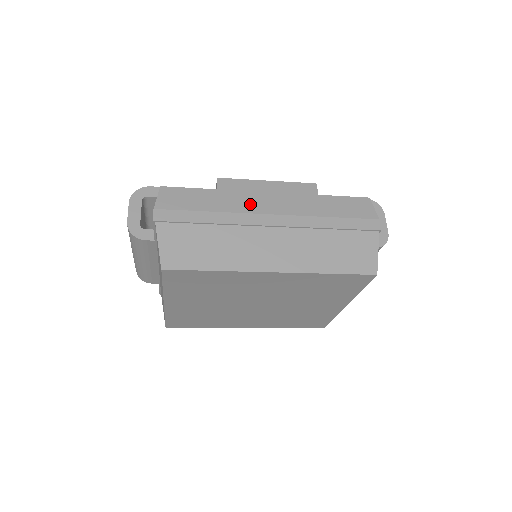
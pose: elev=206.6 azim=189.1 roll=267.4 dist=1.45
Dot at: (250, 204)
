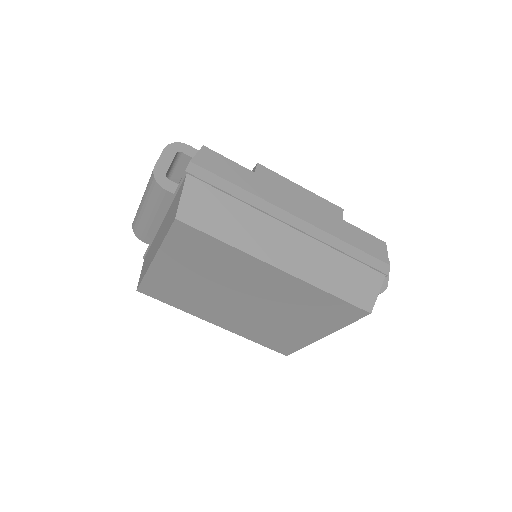
Dot at: (279, 198)
